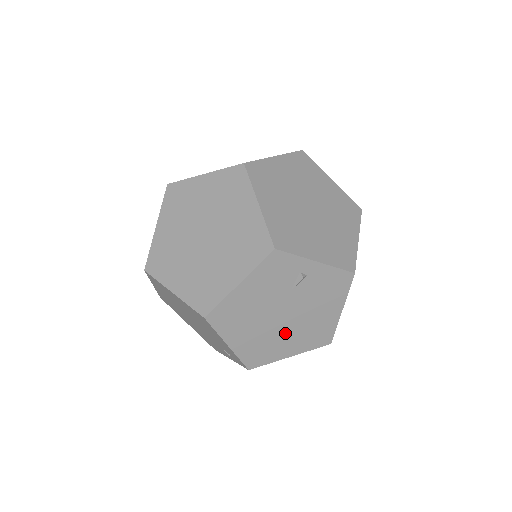
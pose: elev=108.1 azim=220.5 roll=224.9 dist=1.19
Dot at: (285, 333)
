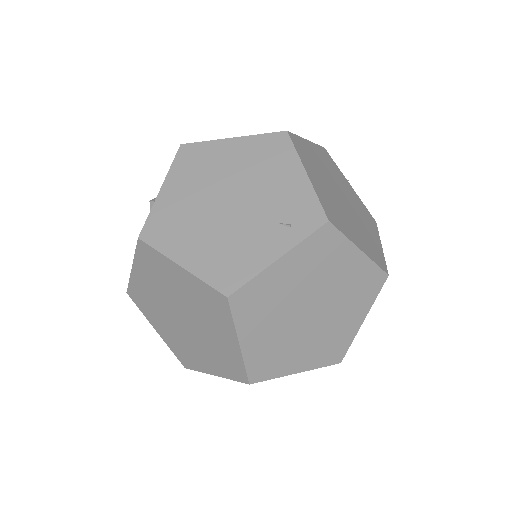
Dot at: (348, 218)
